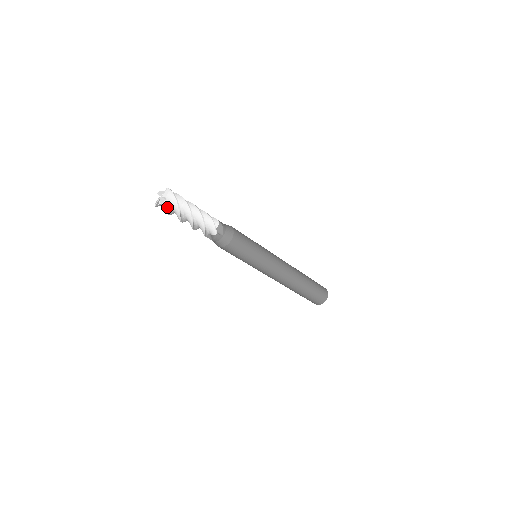
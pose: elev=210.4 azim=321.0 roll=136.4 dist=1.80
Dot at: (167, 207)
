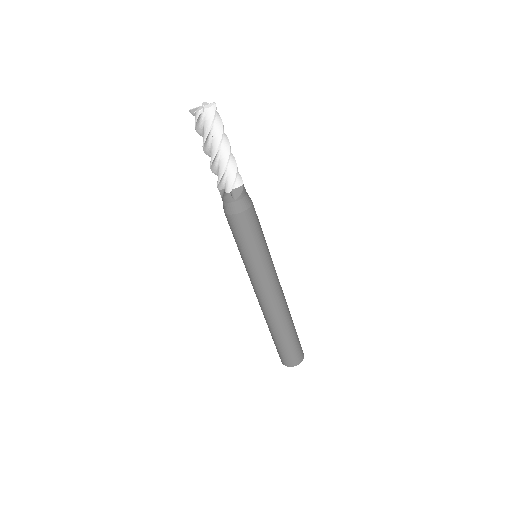
Dot at: (212, 116)
